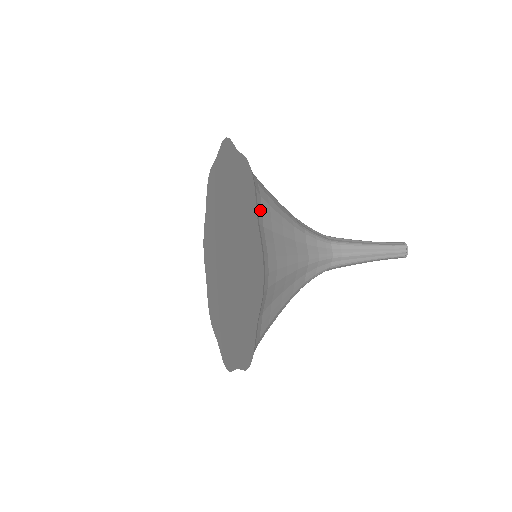
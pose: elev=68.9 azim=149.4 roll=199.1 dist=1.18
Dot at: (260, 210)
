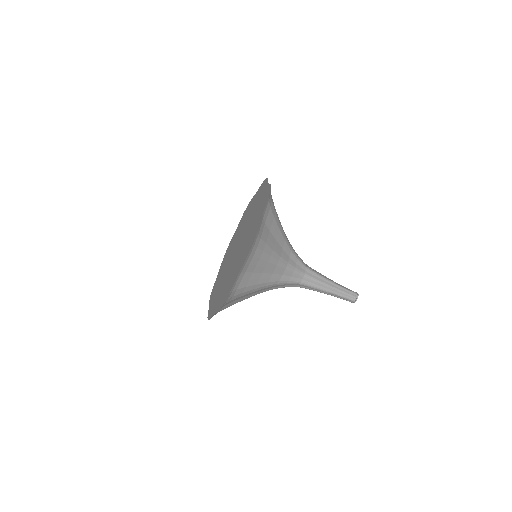
Dot at: (267, 213)
